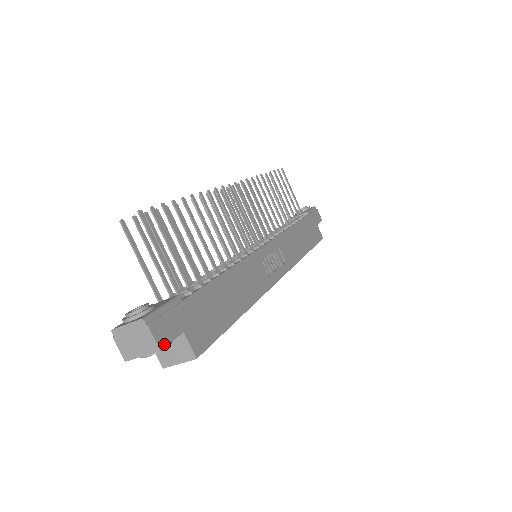
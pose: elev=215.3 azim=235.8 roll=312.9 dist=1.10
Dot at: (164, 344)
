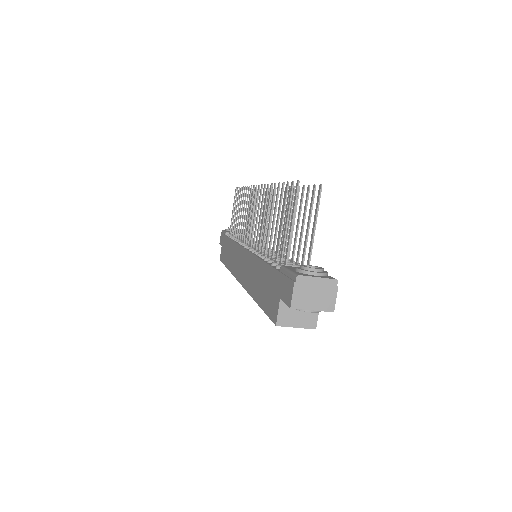
Dot at: (331, 308)
